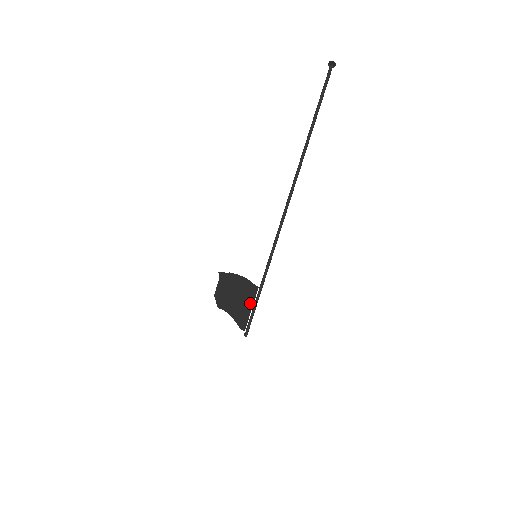
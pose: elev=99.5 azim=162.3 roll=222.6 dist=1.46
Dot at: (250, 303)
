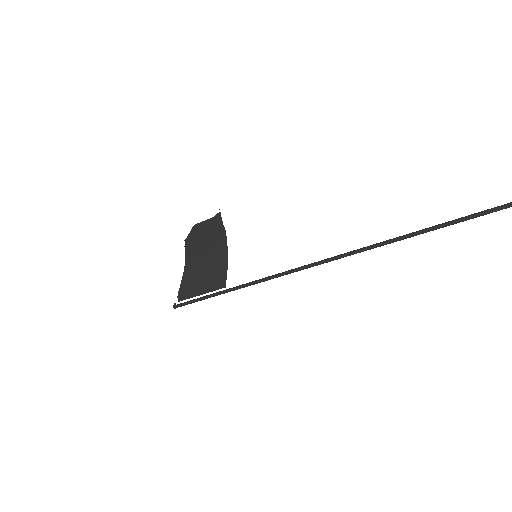
Dot at: (206, 288)
